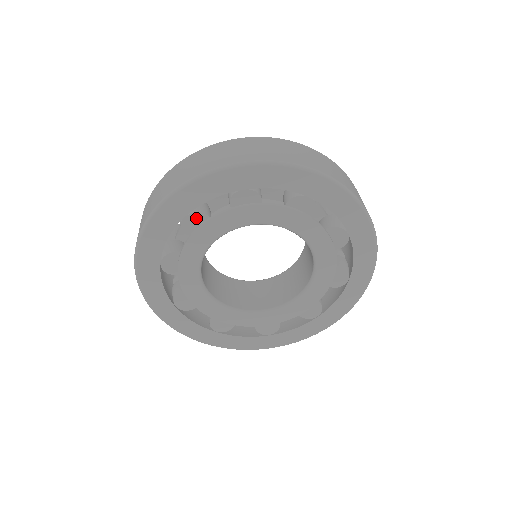
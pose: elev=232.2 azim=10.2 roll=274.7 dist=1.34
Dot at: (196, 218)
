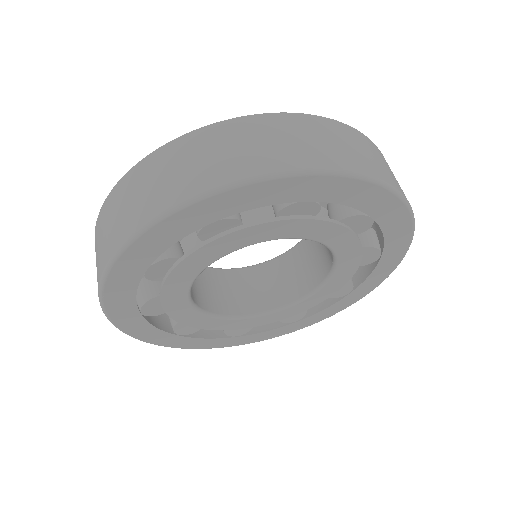
Dot at: (225, 224)
